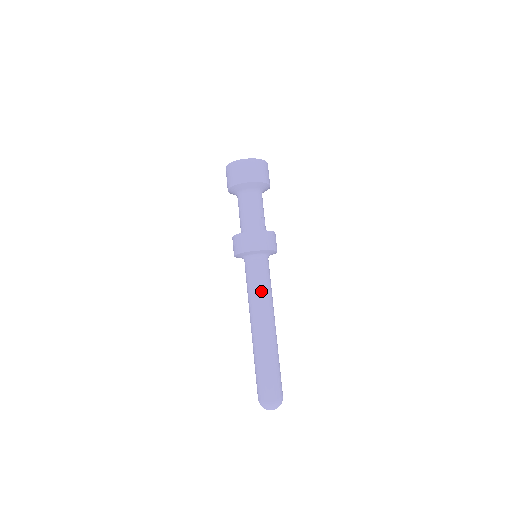
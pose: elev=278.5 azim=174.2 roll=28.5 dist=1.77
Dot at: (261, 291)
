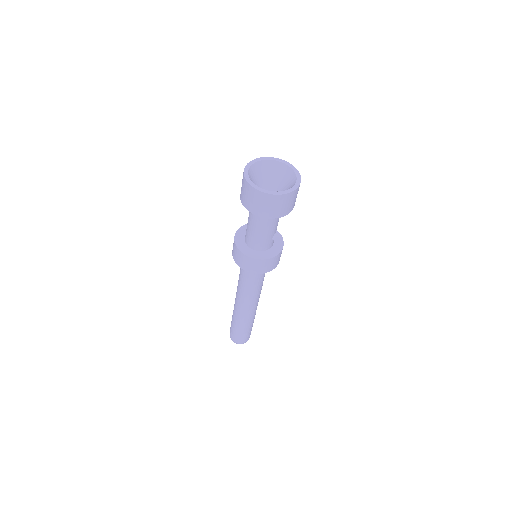
Dot at: (254, 290)
